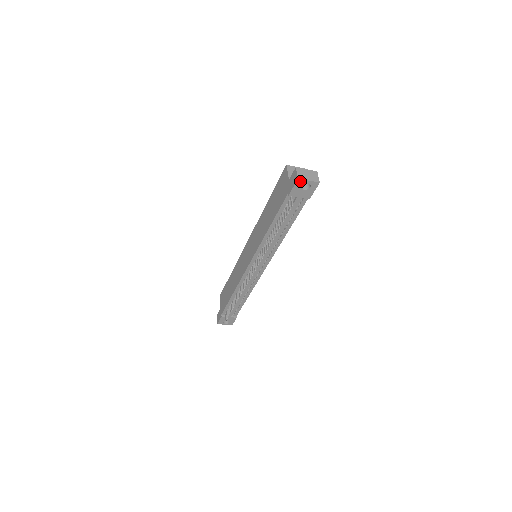
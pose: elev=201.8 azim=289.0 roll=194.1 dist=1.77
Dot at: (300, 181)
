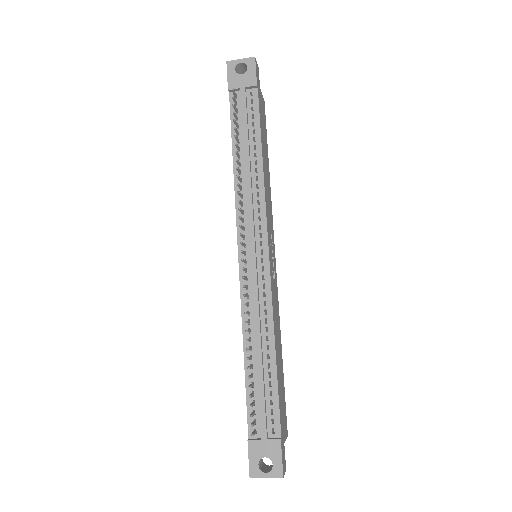
Dot at: (231, 64)
